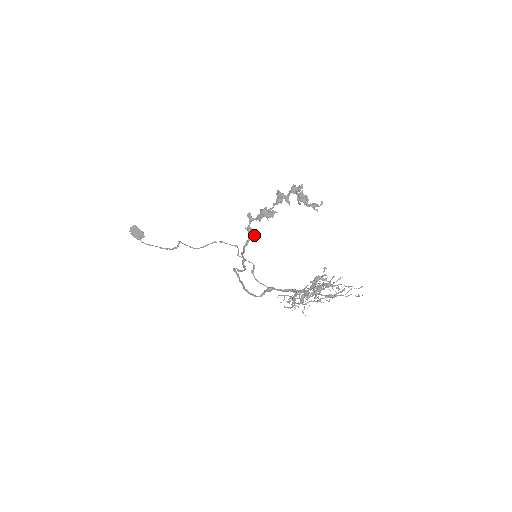
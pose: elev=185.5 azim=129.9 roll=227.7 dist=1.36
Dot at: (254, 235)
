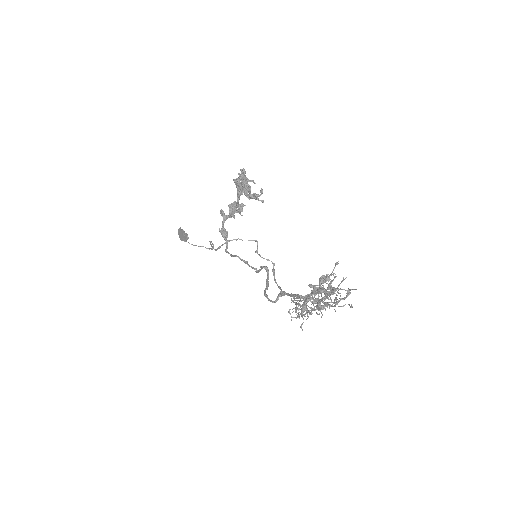
Dot at: (227, 237)
